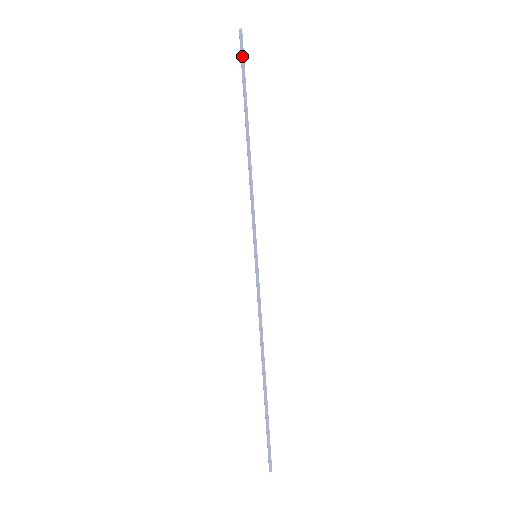
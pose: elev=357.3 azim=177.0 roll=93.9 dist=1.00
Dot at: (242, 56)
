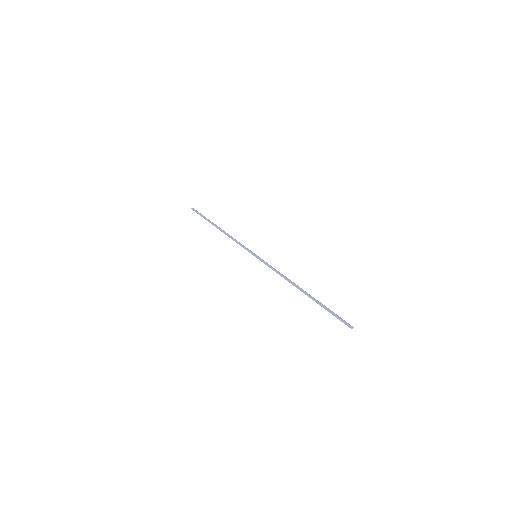
Dot at: (198, 213)
